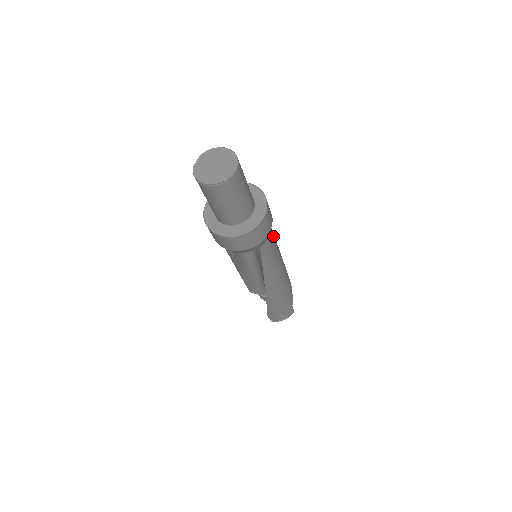
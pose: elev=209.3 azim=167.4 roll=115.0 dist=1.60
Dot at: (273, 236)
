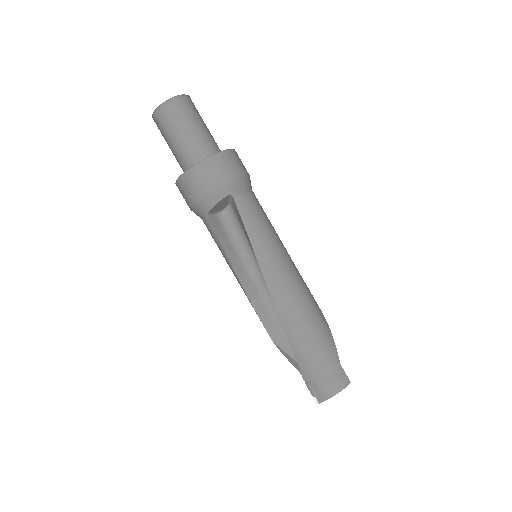
Dot at: (260, 207)
